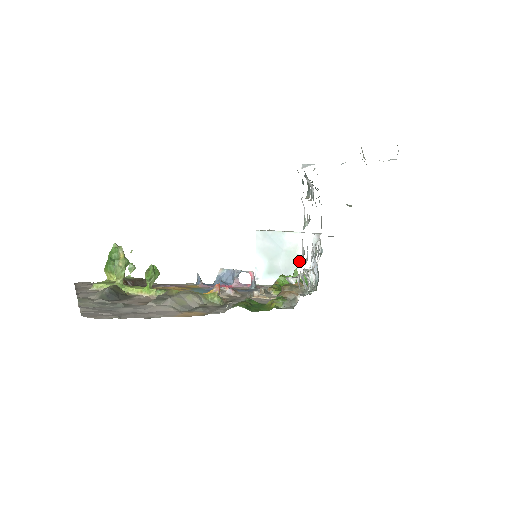
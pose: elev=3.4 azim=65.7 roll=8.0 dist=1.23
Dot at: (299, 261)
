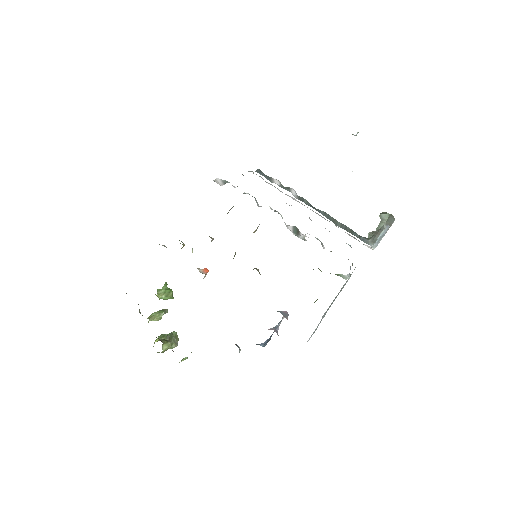
Dot at: occluded
